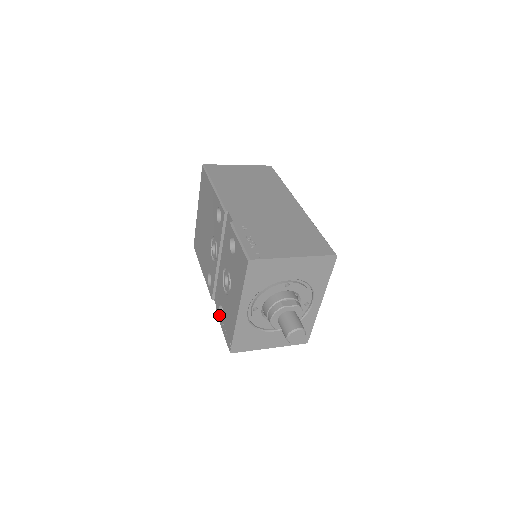
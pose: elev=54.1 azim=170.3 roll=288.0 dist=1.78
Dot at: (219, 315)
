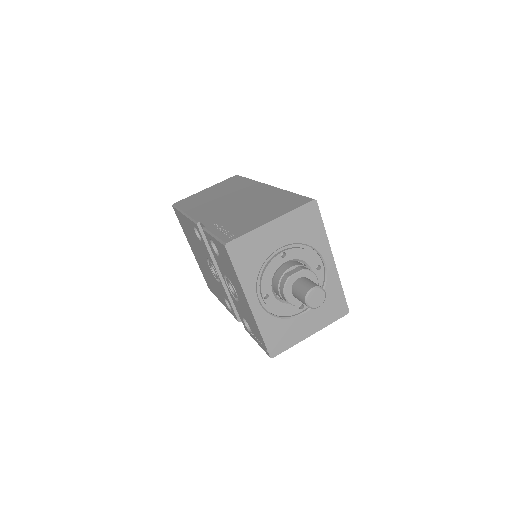
Dot at: (248, 330)
